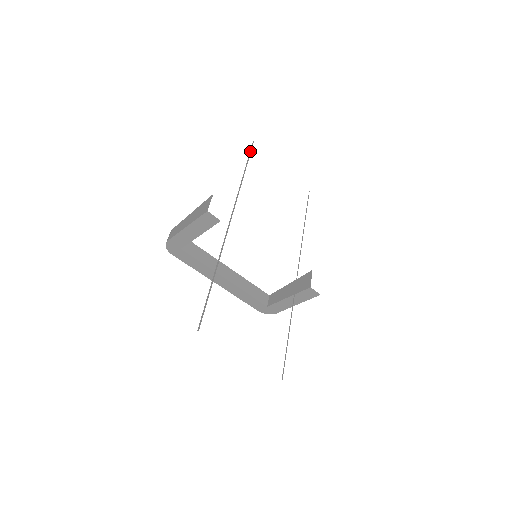
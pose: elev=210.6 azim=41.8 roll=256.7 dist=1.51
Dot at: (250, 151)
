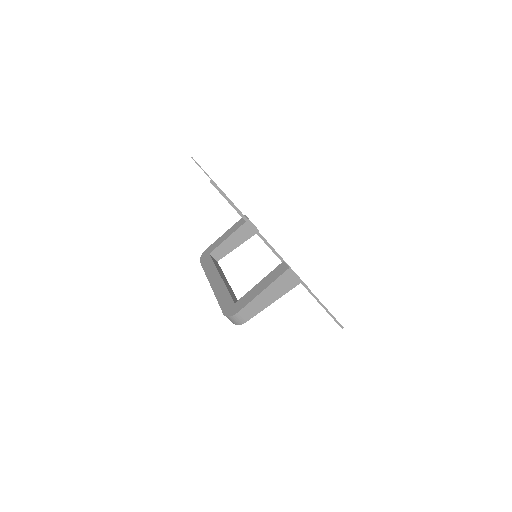
Dot at: occluded
